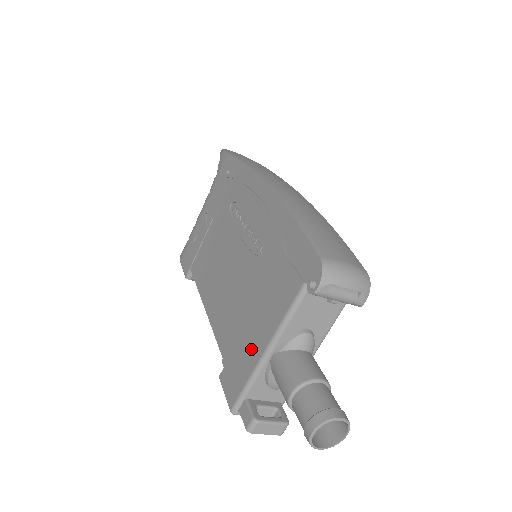
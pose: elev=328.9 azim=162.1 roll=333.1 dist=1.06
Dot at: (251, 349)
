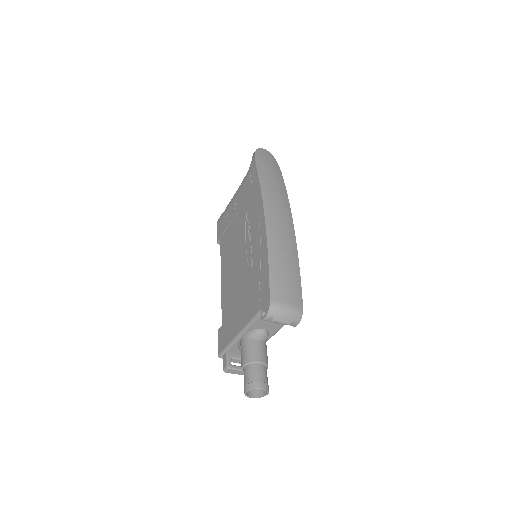
Dot at: (233, 327)
